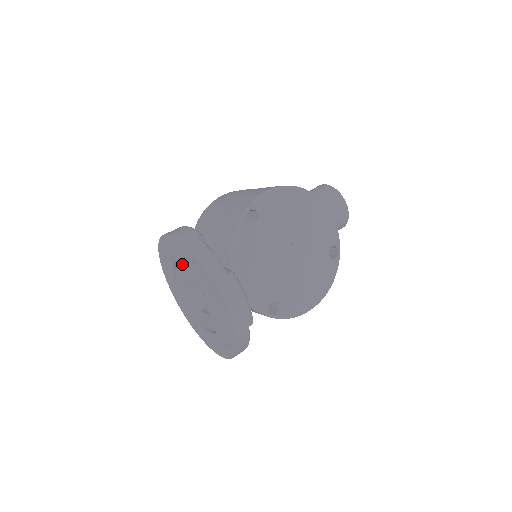
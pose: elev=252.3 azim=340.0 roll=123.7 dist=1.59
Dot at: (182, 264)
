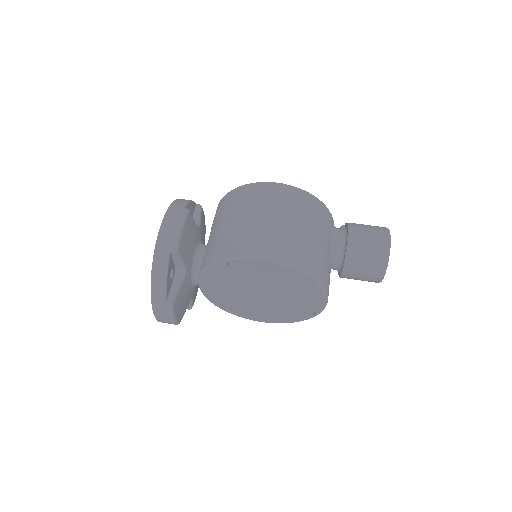
Dot at: occluded
